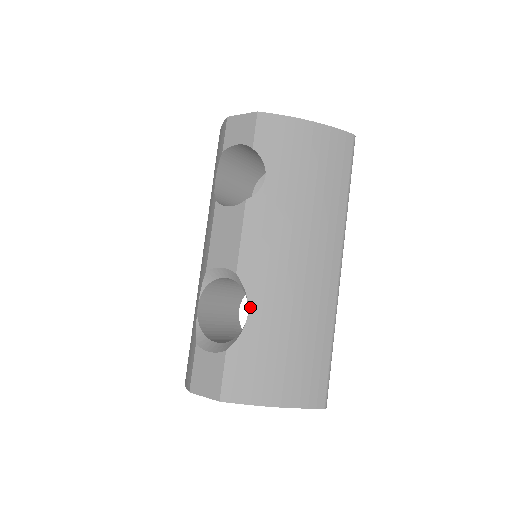
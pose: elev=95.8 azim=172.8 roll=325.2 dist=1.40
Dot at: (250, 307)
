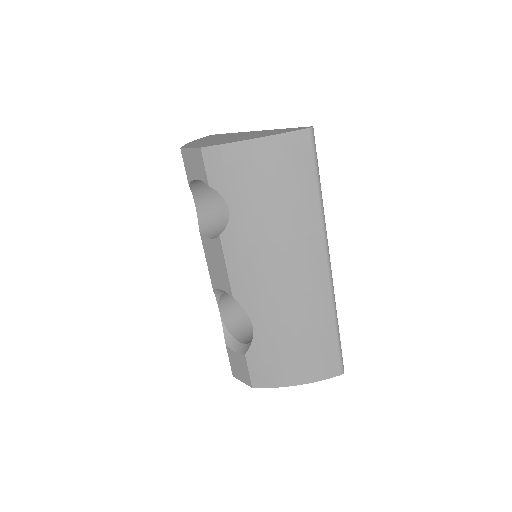
Dot at: (253, 321)
